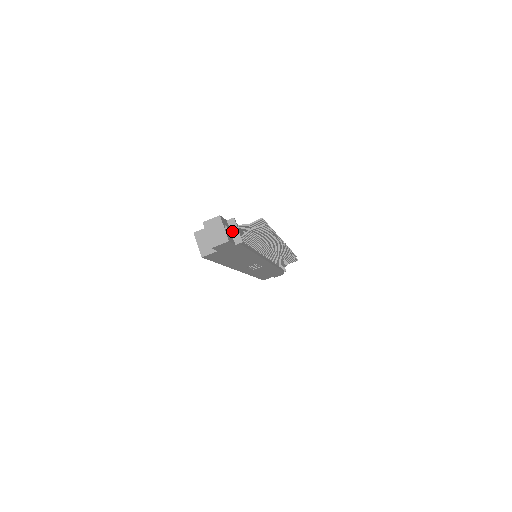
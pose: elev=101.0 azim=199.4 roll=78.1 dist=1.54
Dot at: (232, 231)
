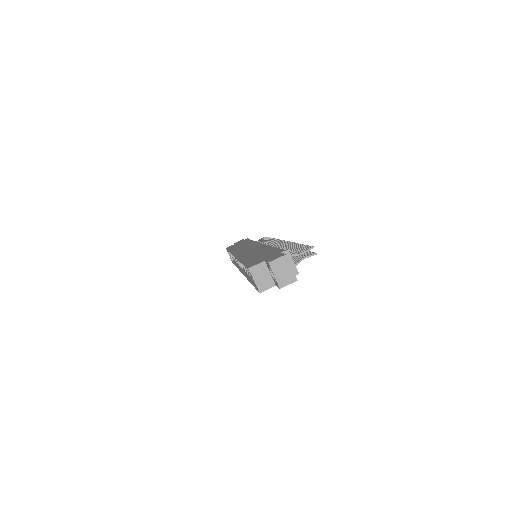
Dot at: occluded
